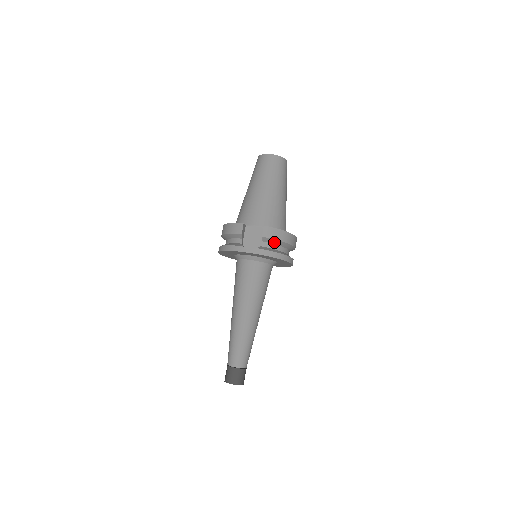
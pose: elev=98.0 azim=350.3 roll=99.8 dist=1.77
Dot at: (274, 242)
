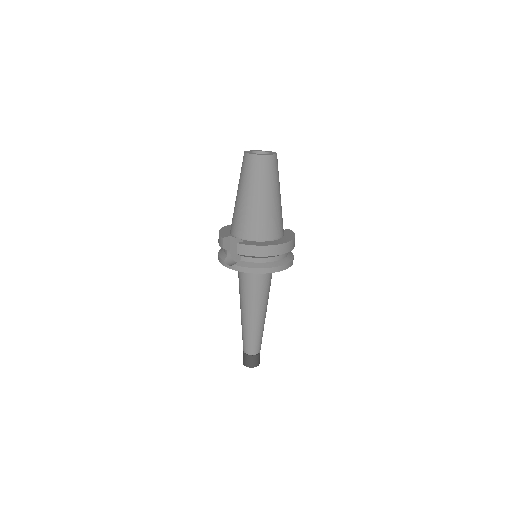
Dot at: (252, 257)
